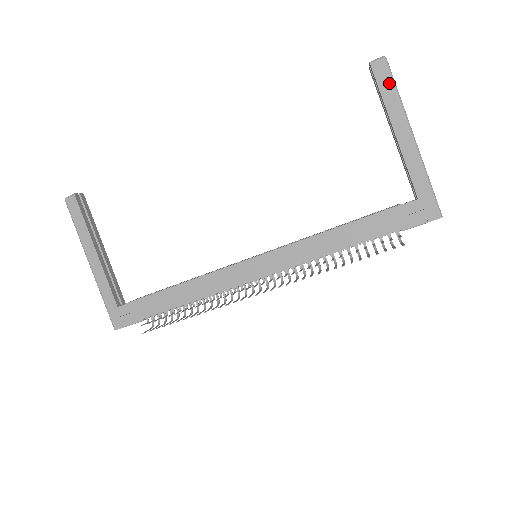
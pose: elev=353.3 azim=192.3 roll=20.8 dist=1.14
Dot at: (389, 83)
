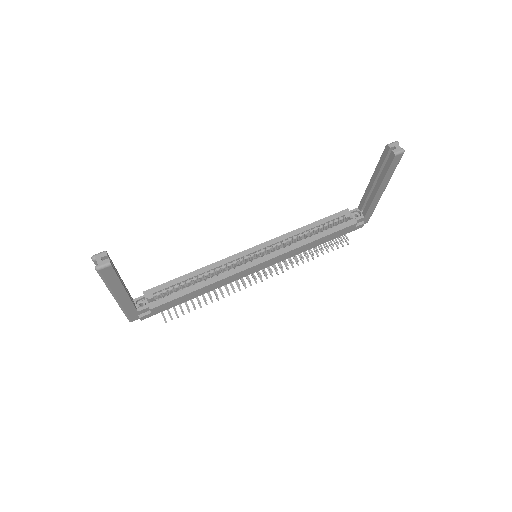
Dot at: (395, 166)
